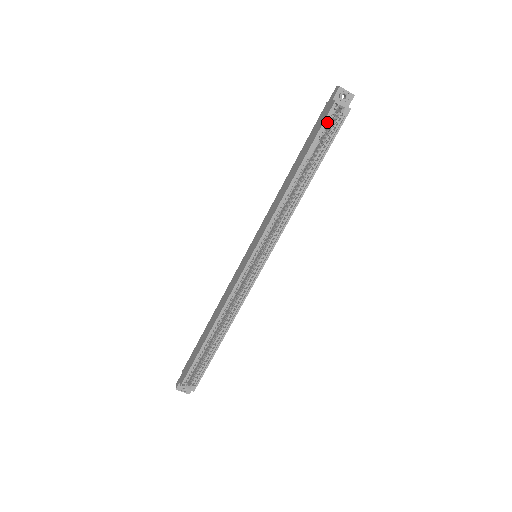
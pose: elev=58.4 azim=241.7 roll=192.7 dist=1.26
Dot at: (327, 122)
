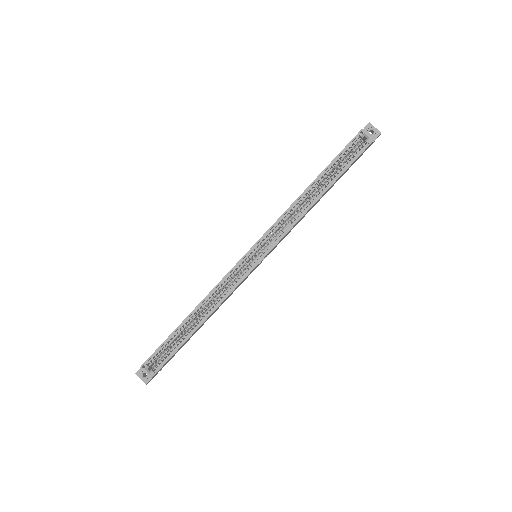
Dot at: (351, 146)
